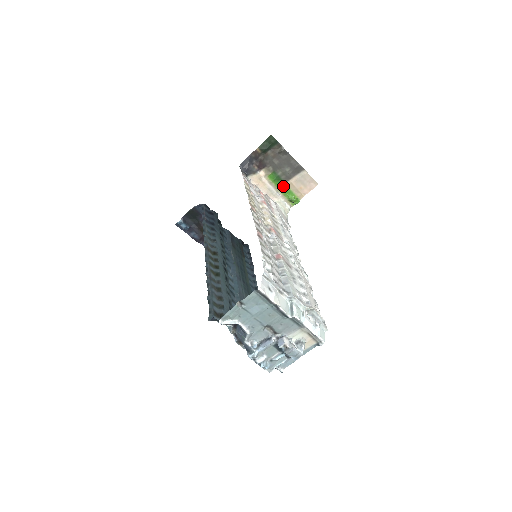
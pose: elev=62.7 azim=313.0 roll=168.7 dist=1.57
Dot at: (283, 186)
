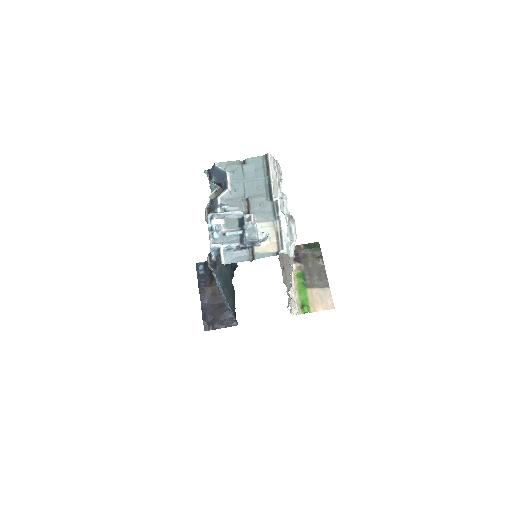
Dot at: (303, 290)
